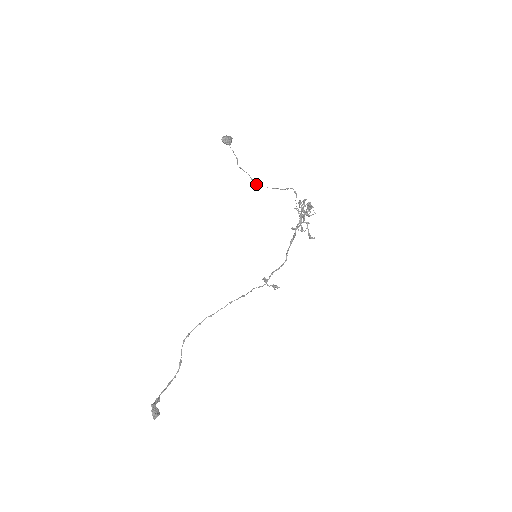
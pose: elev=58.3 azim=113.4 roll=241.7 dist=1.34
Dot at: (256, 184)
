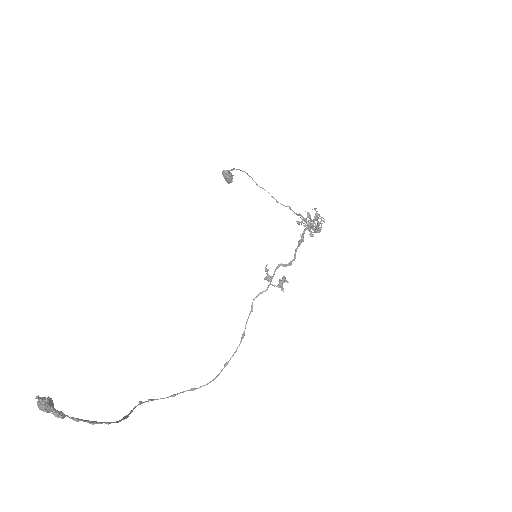
Dot at: (252, 179)
